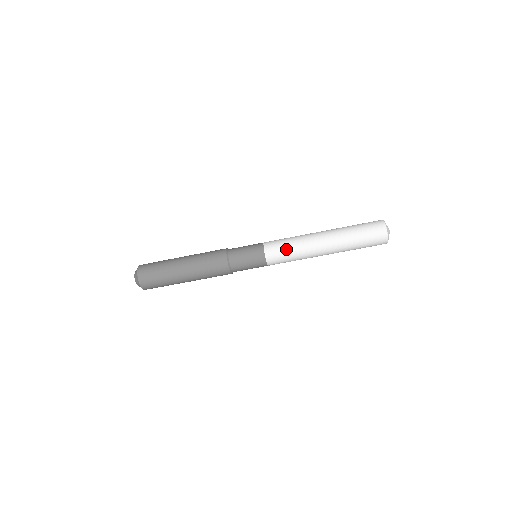
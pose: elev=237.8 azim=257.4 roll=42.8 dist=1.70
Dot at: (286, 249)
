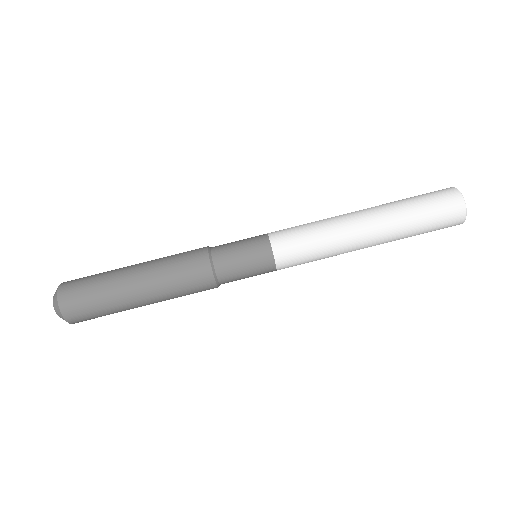
Dot at: (309, 250)
